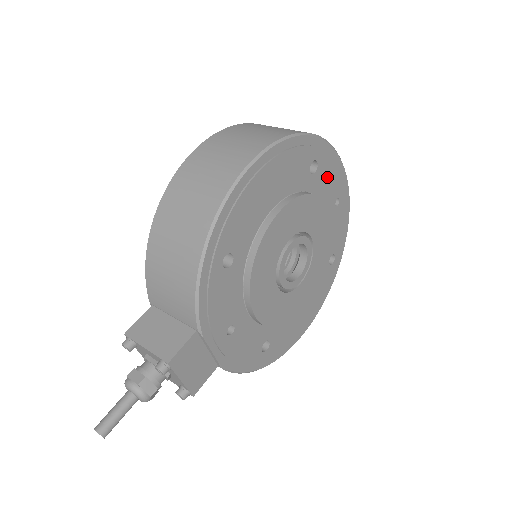
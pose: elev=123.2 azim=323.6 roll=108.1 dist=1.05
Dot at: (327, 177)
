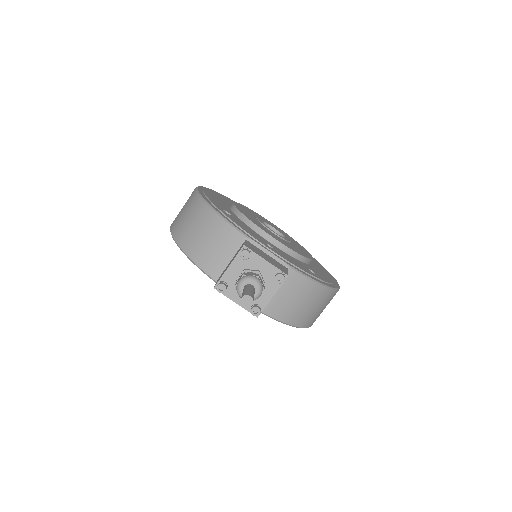
Dot at: occluded
